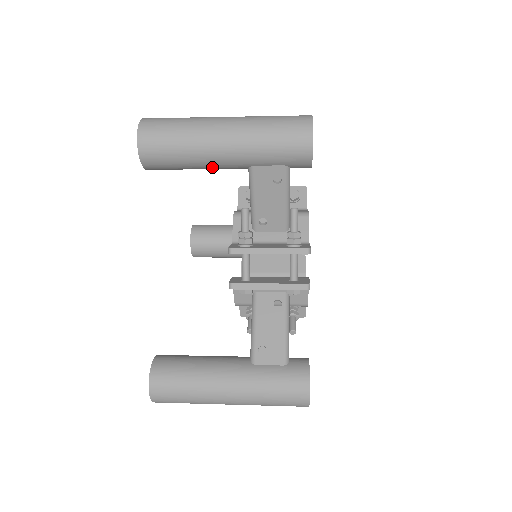
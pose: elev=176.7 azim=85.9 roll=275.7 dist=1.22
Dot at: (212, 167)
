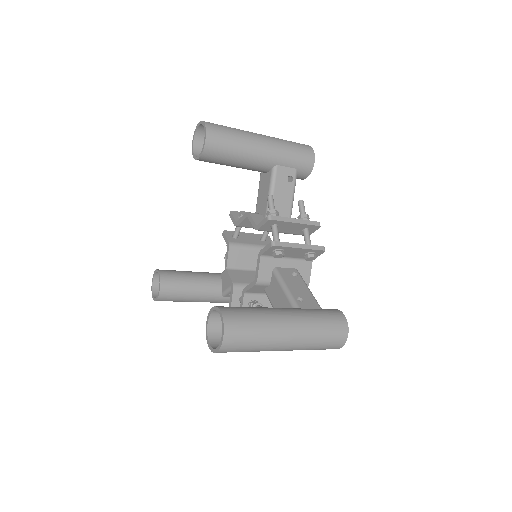
Dot at: (250, 161)
